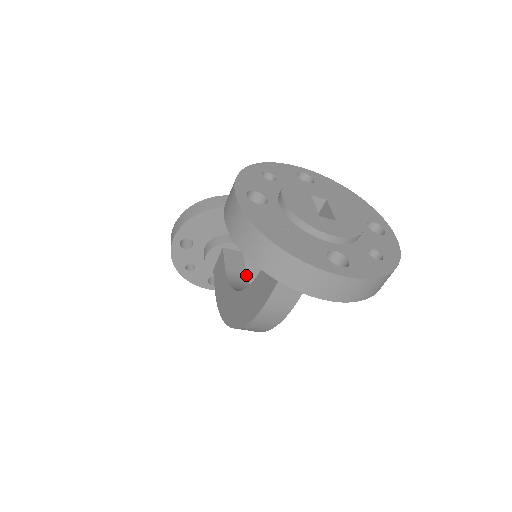
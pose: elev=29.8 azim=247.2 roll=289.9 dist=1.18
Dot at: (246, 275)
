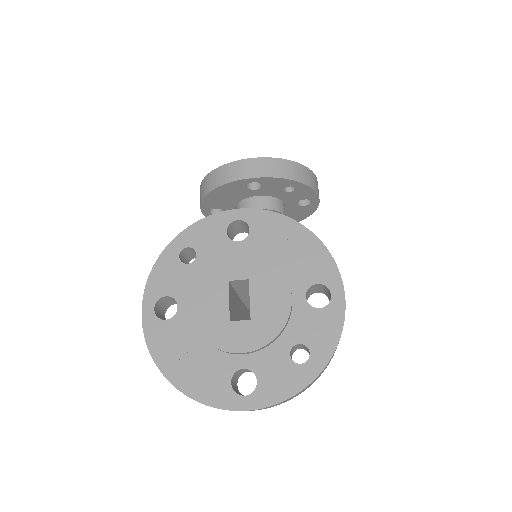
Dot at: occluded
